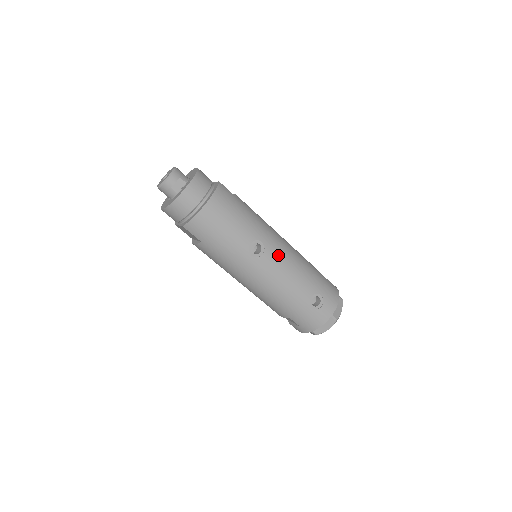
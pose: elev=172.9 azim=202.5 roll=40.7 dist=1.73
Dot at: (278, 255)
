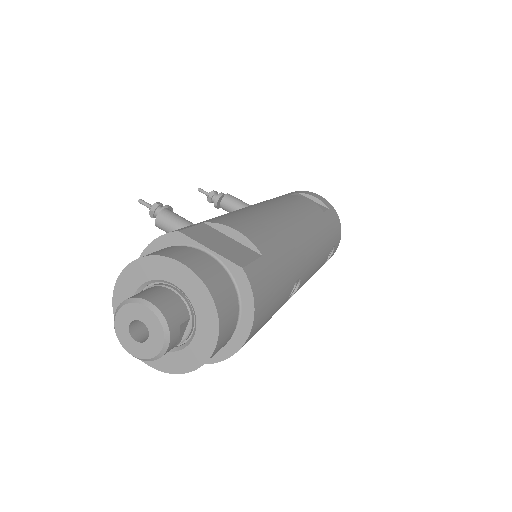
Dot at: (309, 266)
